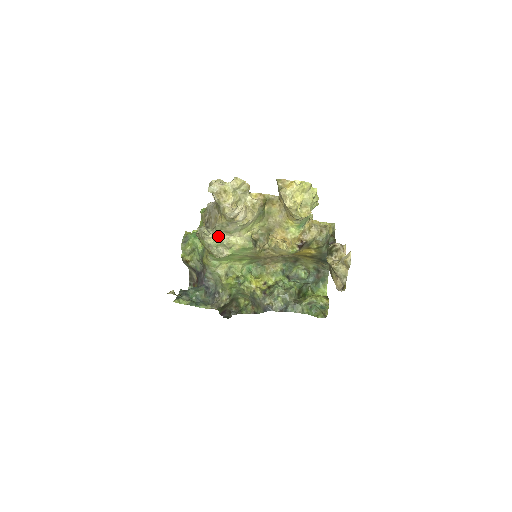
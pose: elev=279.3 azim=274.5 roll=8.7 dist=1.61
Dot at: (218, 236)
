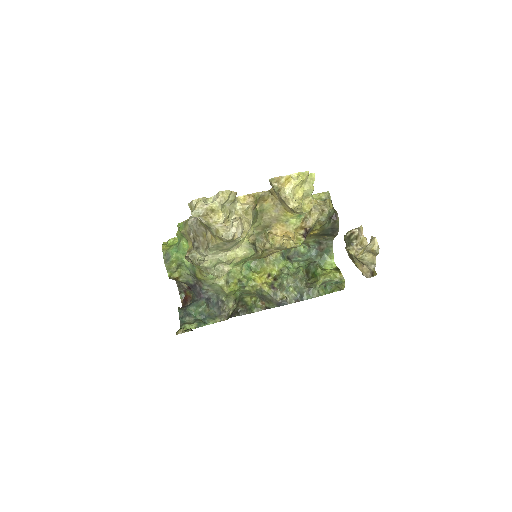
Dot at: (214, 256)
